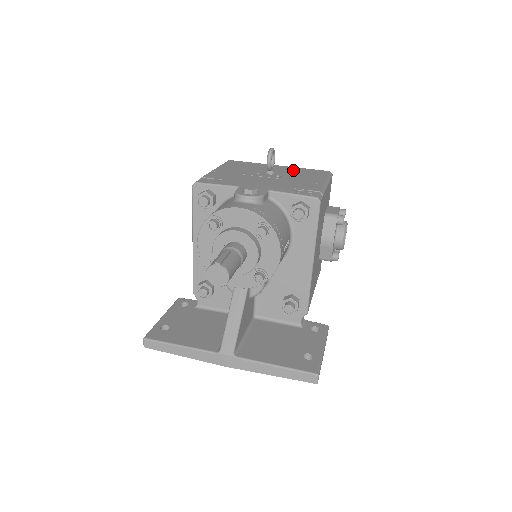
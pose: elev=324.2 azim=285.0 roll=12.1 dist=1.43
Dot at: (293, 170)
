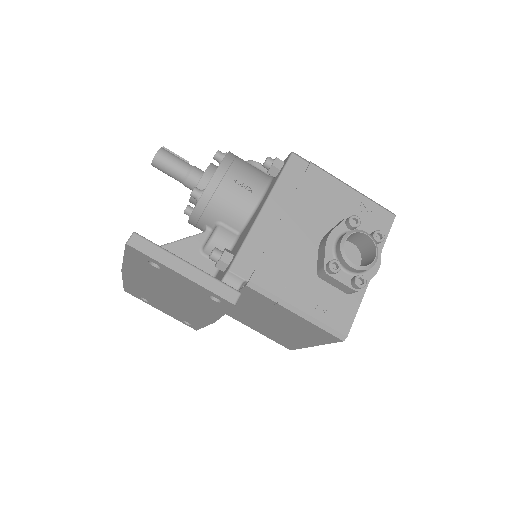
Dot at: occluded
